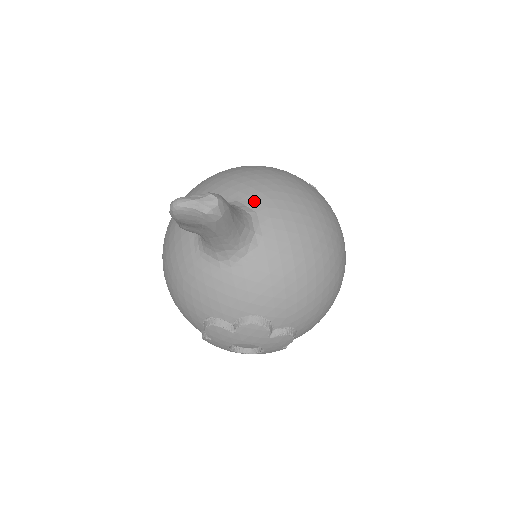
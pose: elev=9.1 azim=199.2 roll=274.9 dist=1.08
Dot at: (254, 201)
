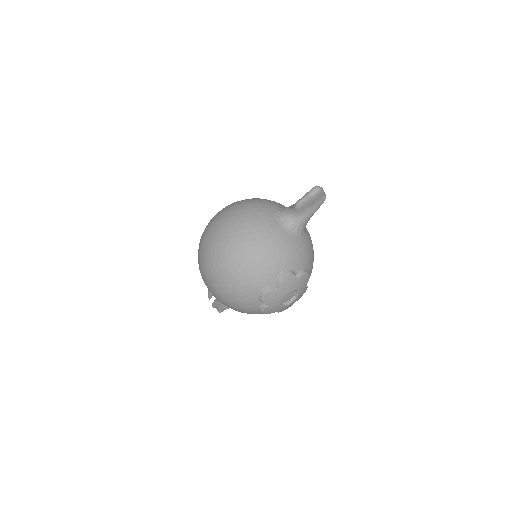
Dot at: occluded
